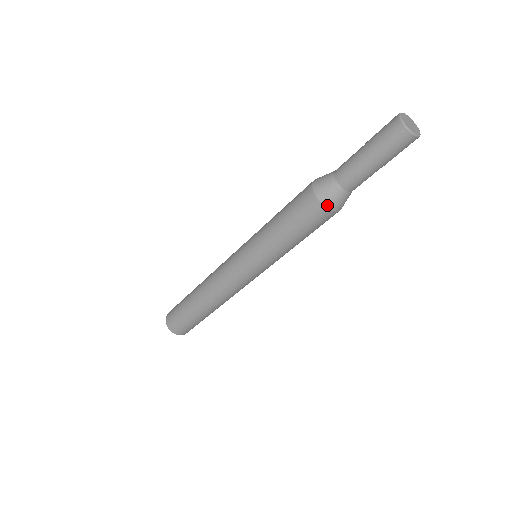
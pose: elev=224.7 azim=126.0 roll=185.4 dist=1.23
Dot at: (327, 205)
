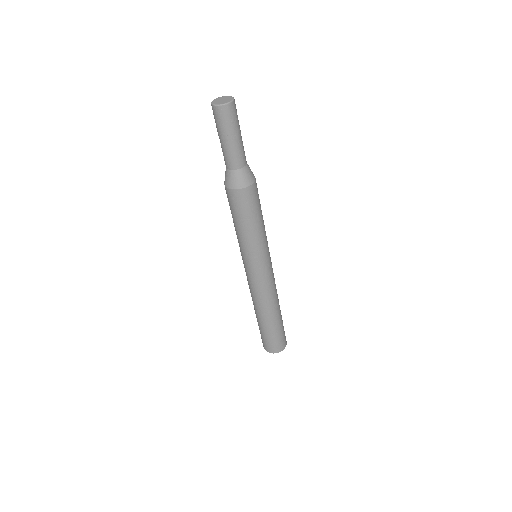
Dot at: (238, 187)
